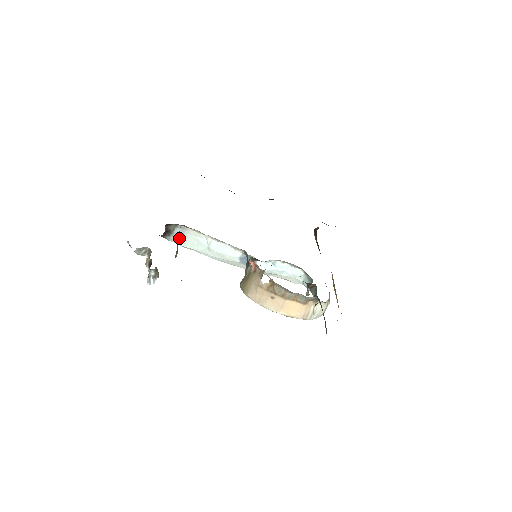
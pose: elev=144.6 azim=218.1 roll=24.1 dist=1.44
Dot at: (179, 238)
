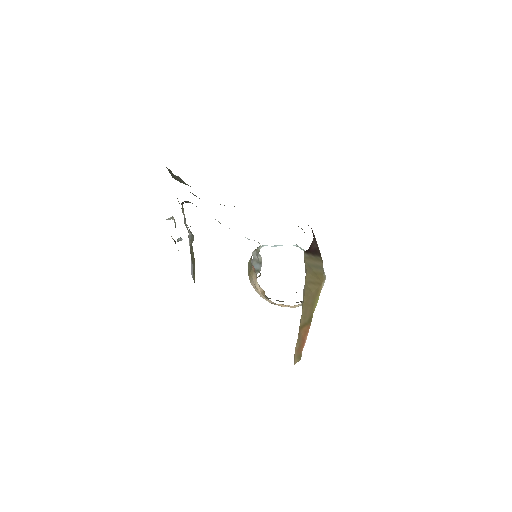
Dot at: occluded
